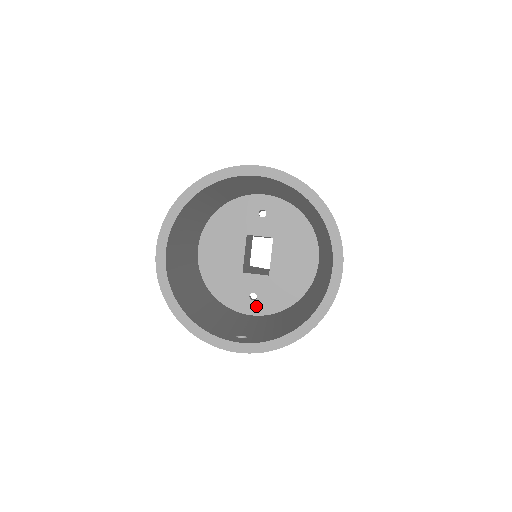
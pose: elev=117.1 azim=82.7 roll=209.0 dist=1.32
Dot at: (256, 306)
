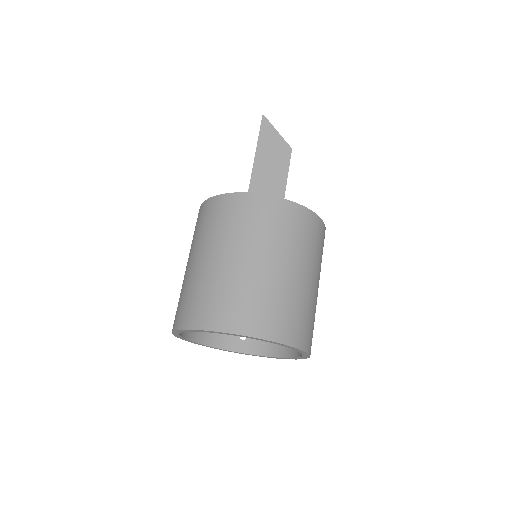
Dot at: occluded
